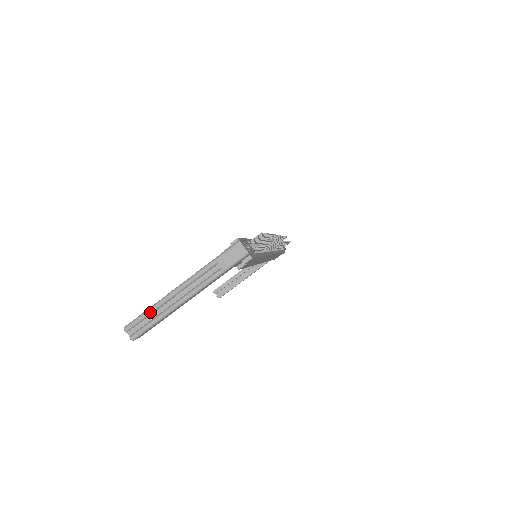
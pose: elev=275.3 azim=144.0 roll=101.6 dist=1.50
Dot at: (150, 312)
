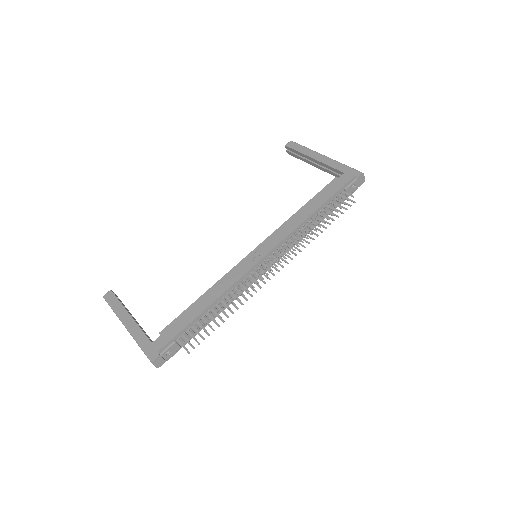
Dot at: (113, 311)
